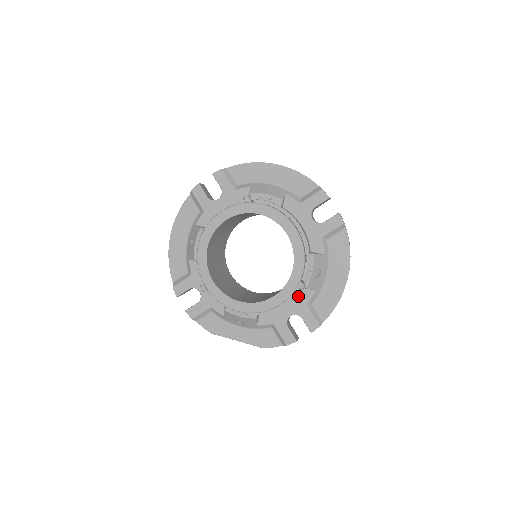
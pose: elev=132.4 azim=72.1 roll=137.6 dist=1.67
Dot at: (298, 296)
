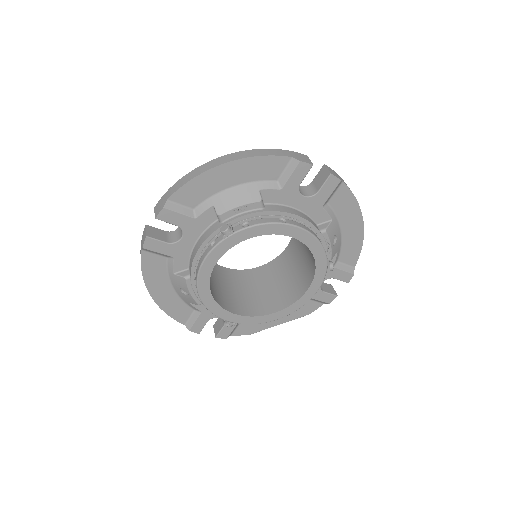
Dot at: occluded
